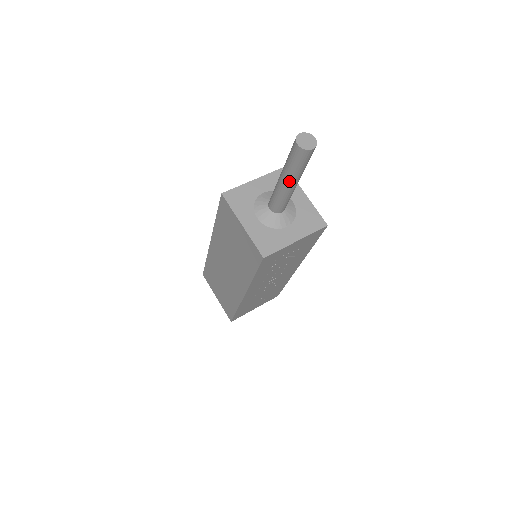
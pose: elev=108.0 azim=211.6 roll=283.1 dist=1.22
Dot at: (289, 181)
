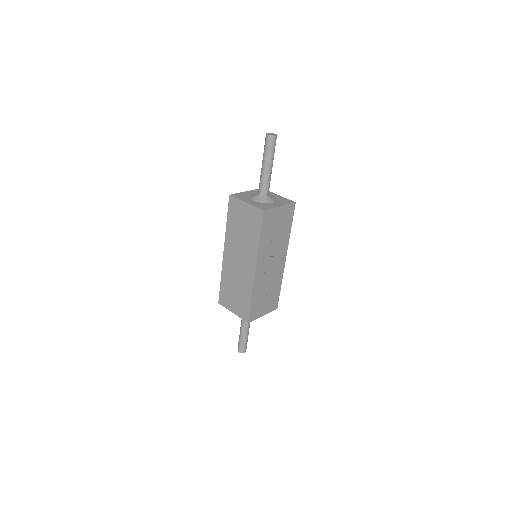
Dot at: (267, 163)
